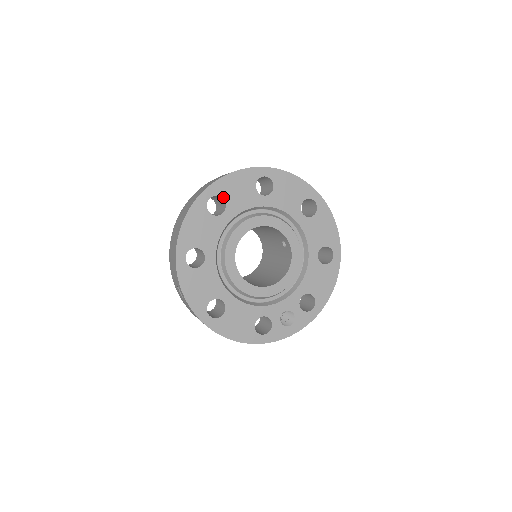
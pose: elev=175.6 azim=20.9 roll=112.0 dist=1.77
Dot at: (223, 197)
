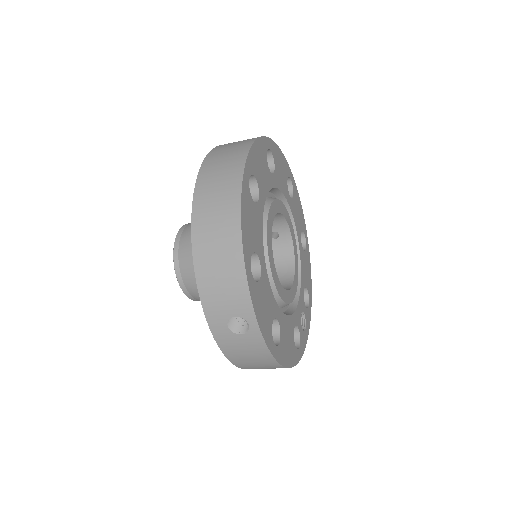
Dot at: (255, 176)
